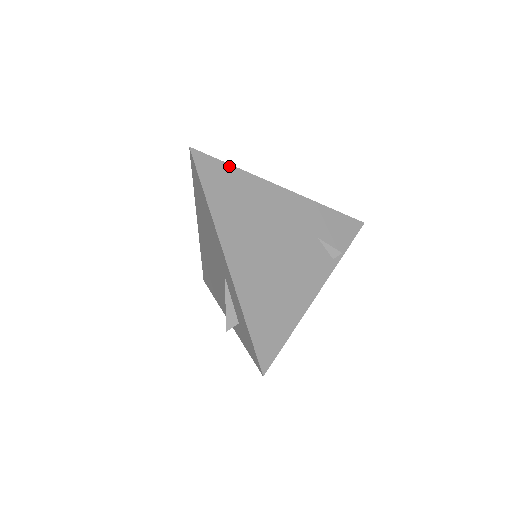
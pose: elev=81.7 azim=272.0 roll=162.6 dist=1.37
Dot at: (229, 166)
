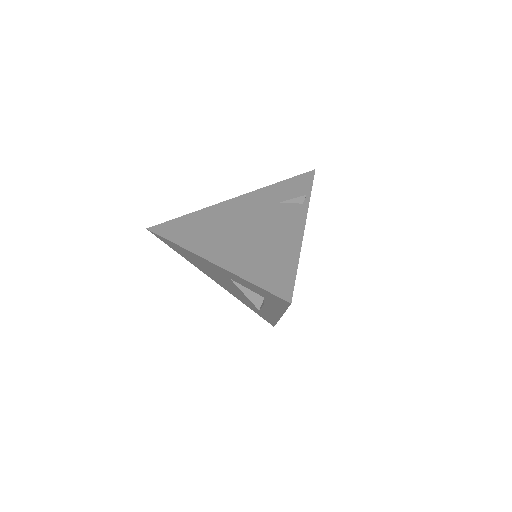
Dot at: (181, 218)
